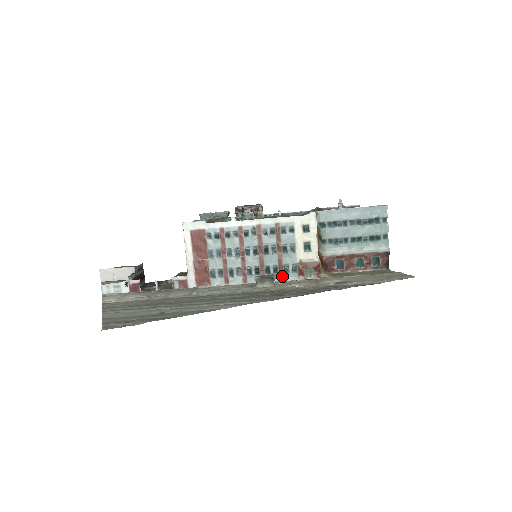
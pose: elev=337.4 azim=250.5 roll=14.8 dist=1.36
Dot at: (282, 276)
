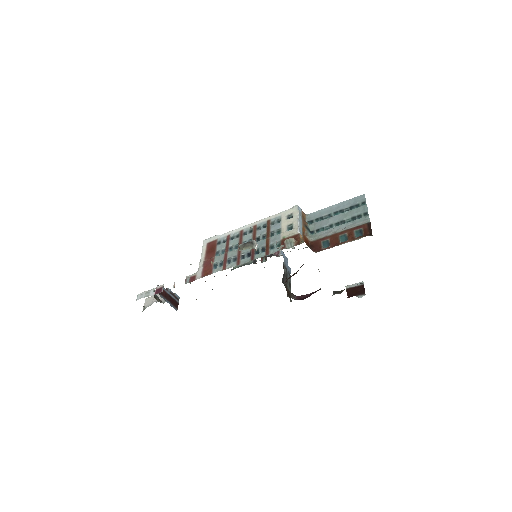
Dot at: (268, 252)
